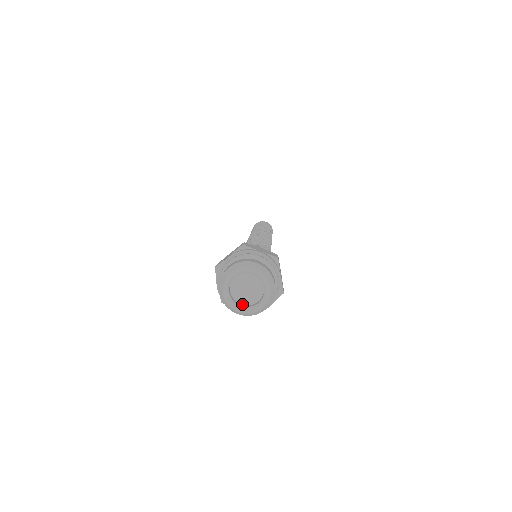
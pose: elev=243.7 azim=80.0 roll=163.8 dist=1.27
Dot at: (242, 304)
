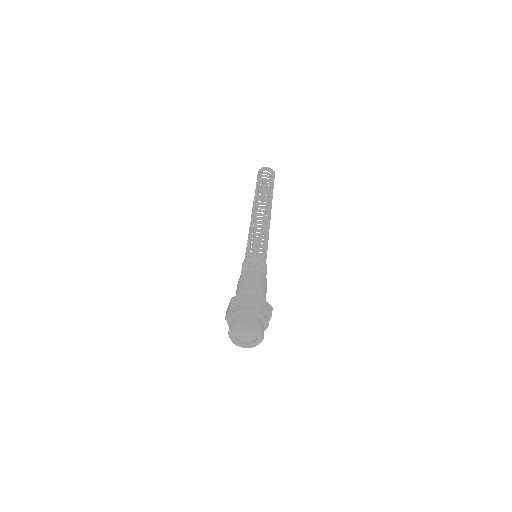
Dot at: (239, 339)
